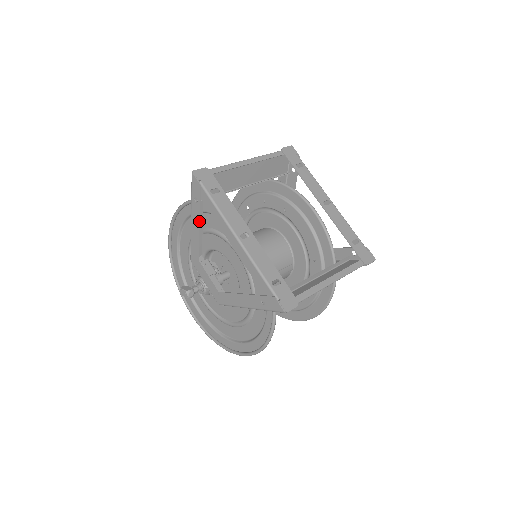
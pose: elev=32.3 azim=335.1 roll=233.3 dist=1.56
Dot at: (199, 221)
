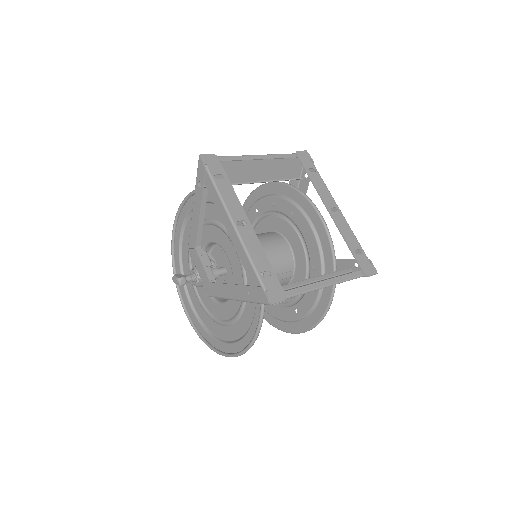
Dot at: (200, 206)
